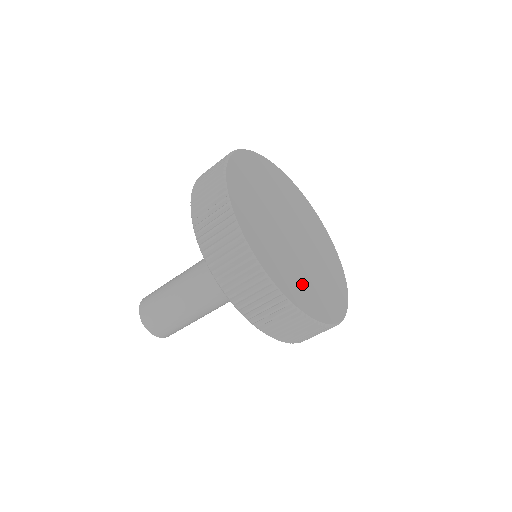
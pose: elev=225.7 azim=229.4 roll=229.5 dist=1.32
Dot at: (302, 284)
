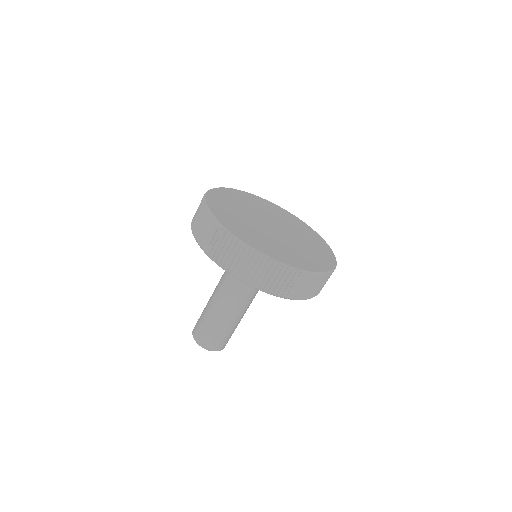
Dot at: (305, 256)
